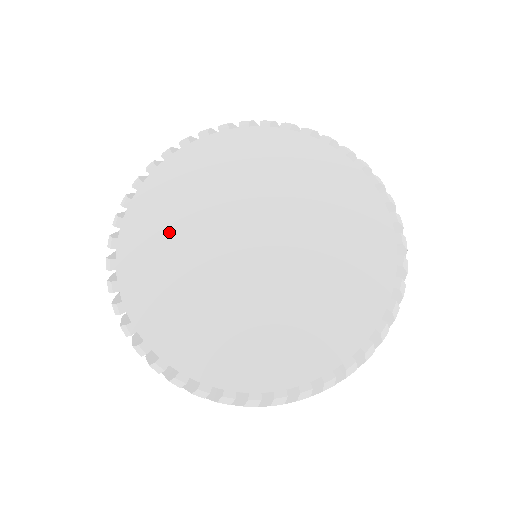
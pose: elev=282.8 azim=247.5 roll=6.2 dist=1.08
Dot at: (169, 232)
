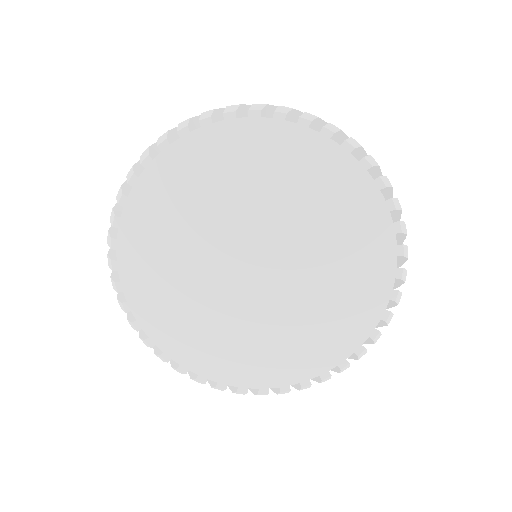
Dot at: (188, 202)
